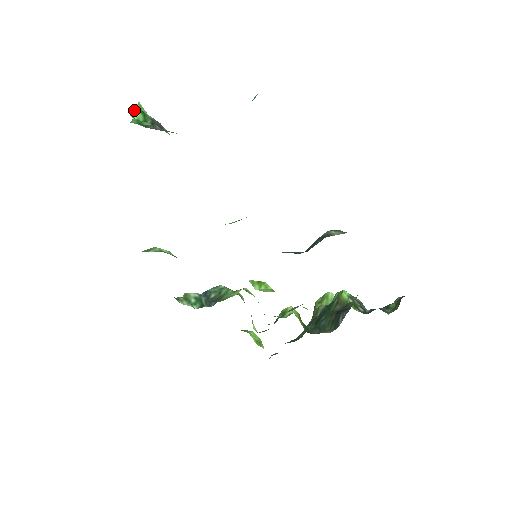
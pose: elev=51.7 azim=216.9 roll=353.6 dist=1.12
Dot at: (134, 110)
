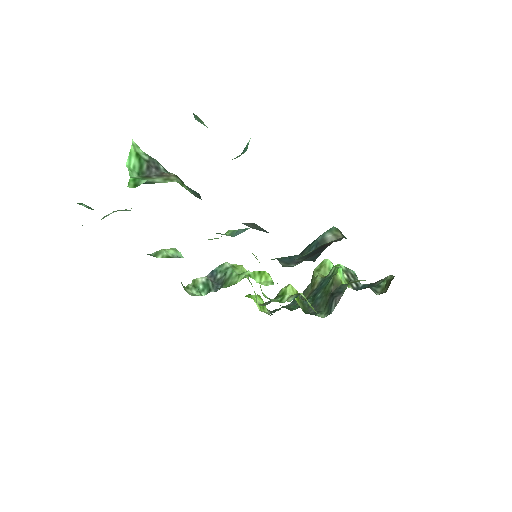
Dot at: (129, 156)
